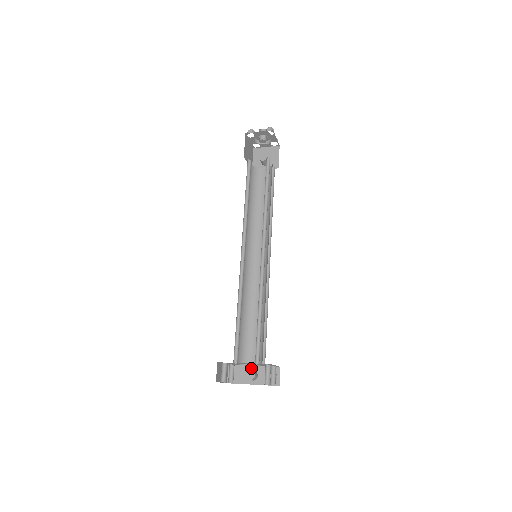
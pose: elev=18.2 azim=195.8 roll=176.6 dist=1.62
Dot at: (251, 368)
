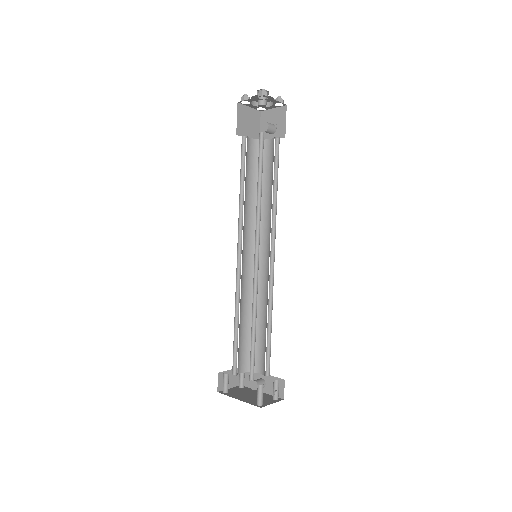
Dot at: (260, 375)
